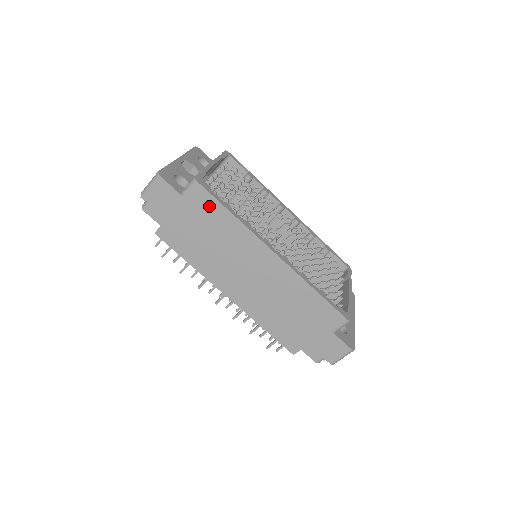
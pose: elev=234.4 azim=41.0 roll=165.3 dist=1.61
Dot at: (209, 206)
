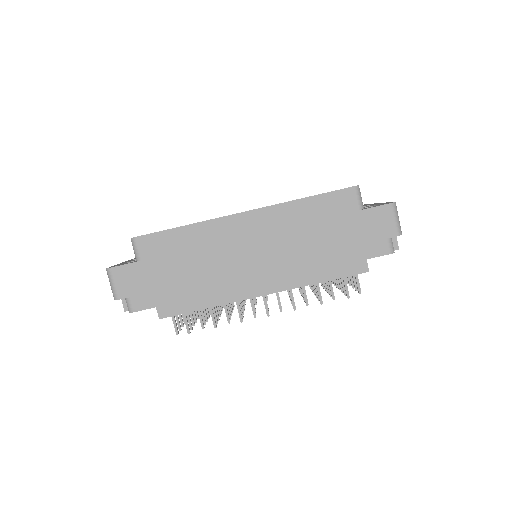
Dot at: (162, 243)
